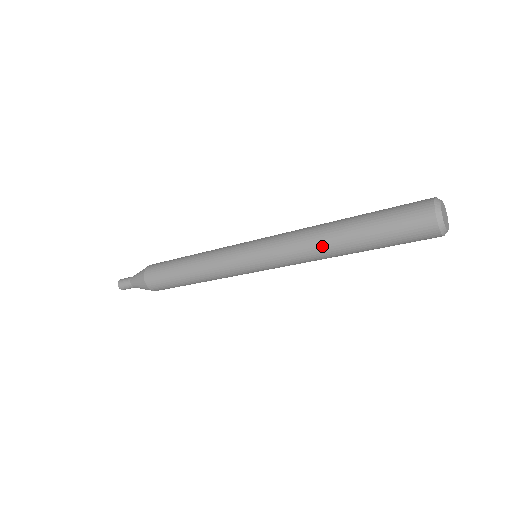
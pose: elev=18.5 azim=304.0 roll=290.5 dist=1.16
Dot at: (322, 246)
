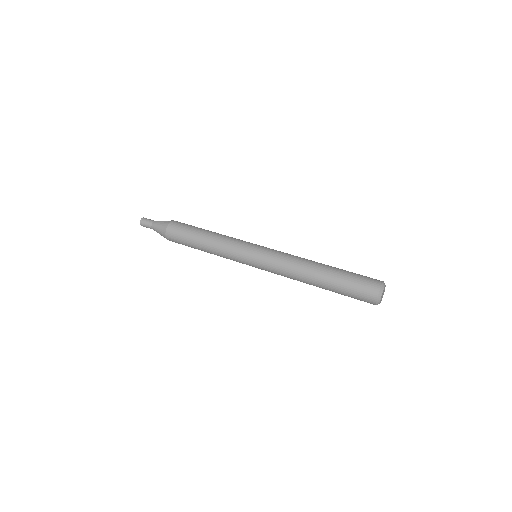
Dot at: occluded
